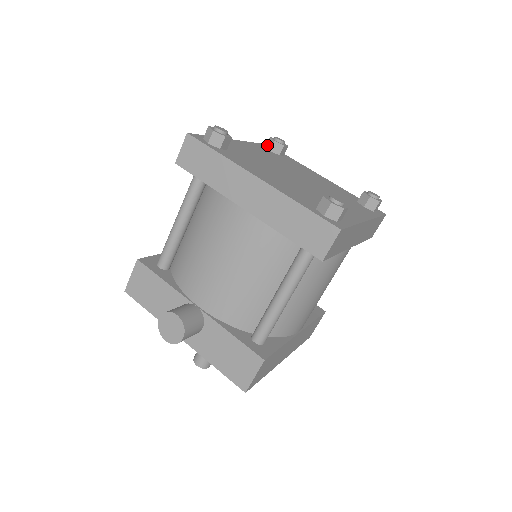
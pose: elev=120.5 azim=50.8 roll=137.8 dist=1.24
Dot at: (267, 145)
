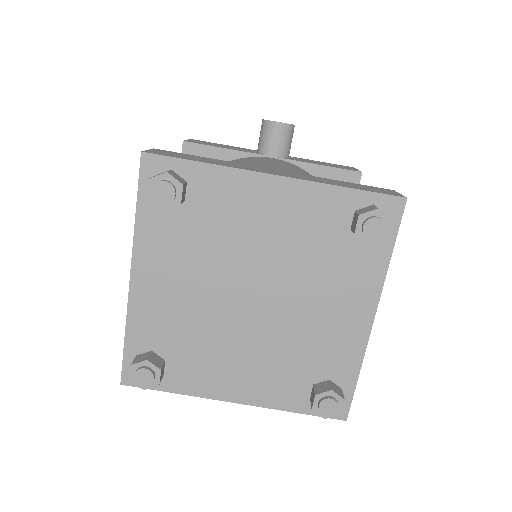
Dot at: occluded
